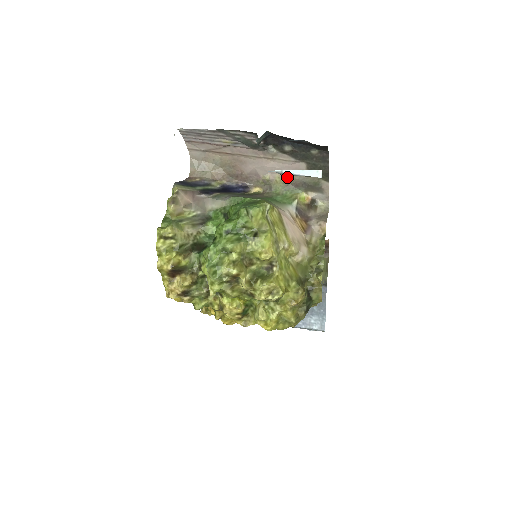
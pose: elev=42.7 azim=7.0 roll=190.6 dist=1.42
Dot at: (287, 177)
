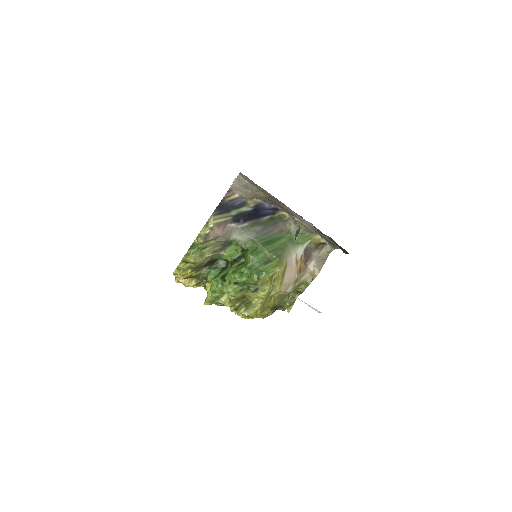
Dot at: occluded
